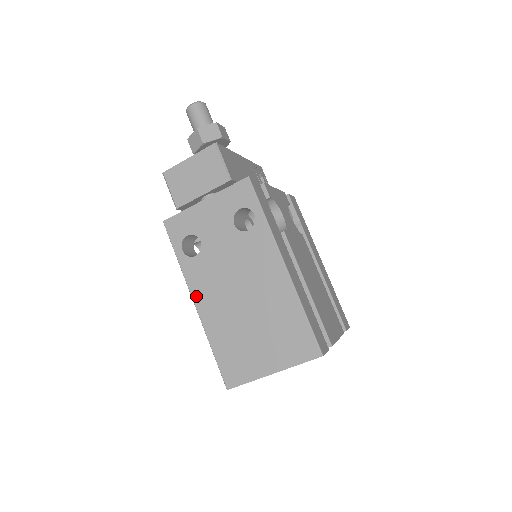
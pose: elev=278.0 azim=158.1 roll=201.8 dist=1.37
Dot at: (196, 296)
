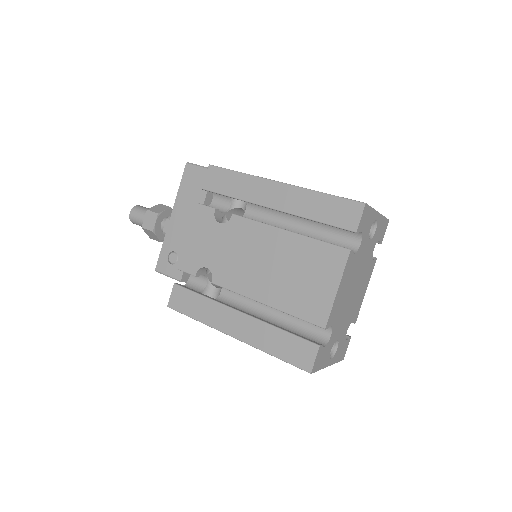
Dot at: (277, 181)
